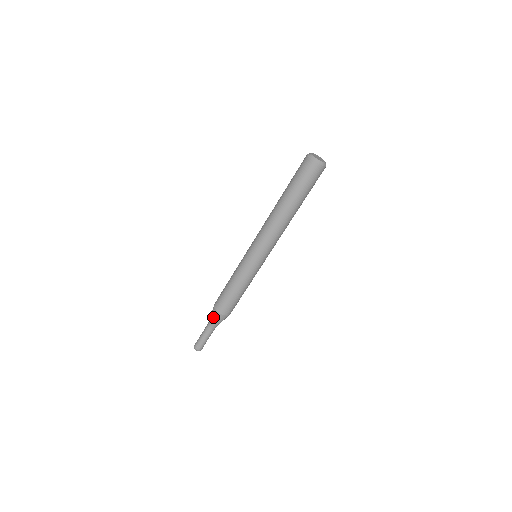
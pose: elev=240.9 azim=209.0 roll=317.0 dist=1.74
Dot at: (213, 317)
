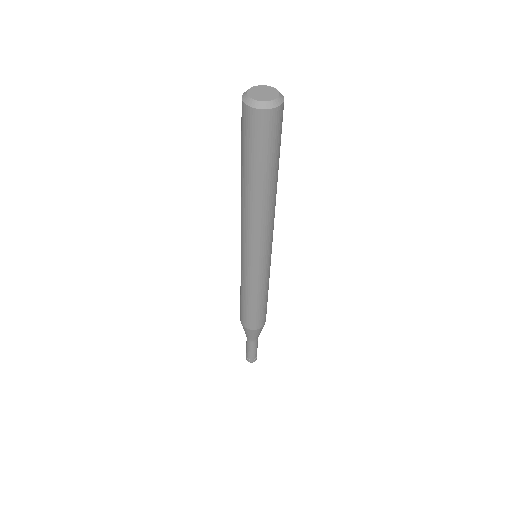
Dot at: (246, 332)
